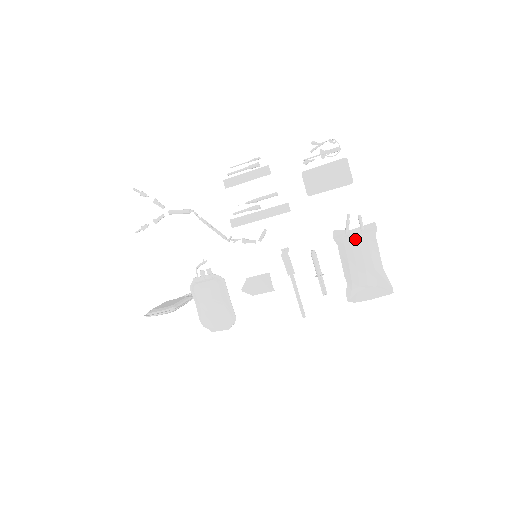
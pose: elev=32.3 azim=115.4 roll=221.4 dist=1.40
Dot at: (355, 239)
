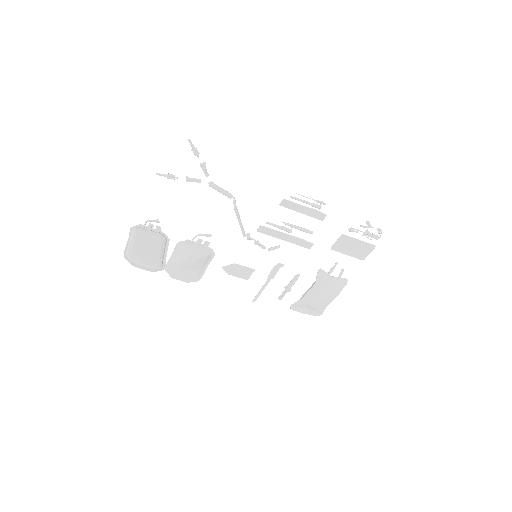
Dot at: (331, 286)
